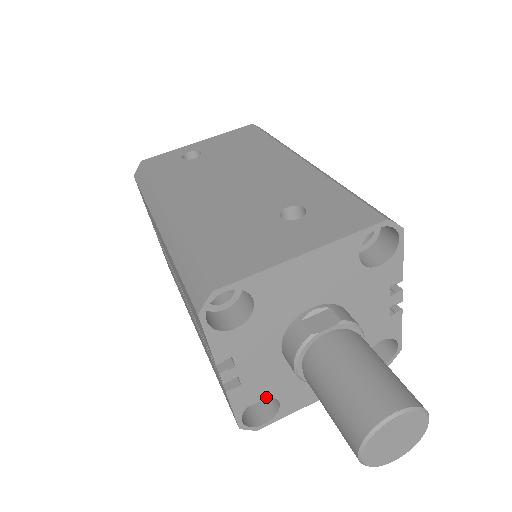
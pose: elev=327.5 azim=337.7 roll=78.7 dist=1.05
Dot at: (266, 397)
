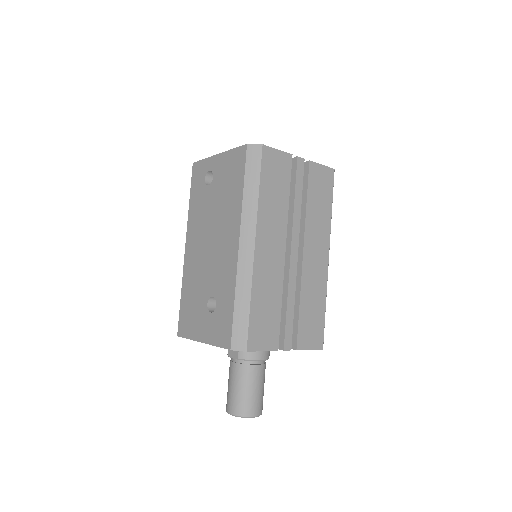
Dot at: occluded
